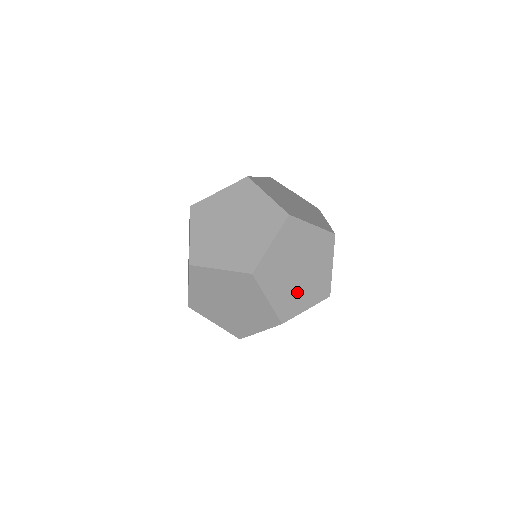
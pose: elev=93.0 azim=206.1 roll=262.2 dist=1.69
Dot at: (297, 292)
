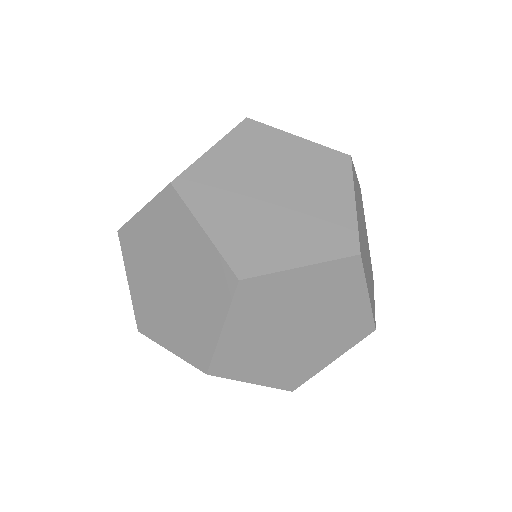
Dot at: (364, 256)
